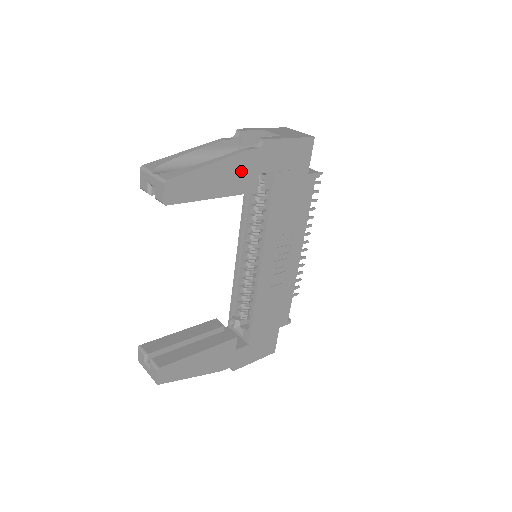
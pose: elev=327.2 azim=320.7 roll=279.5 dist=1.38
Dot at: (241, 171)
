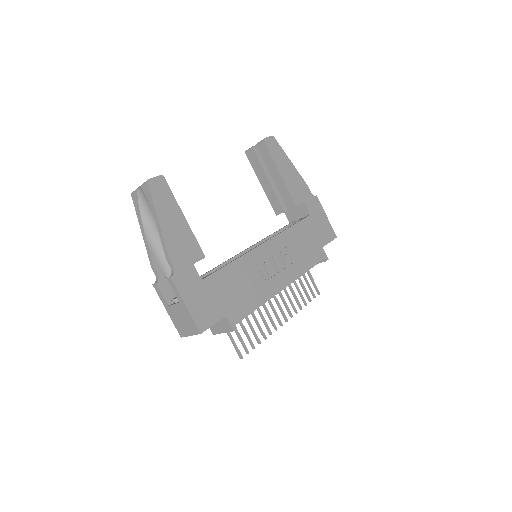
Dot at: (299, 187)
